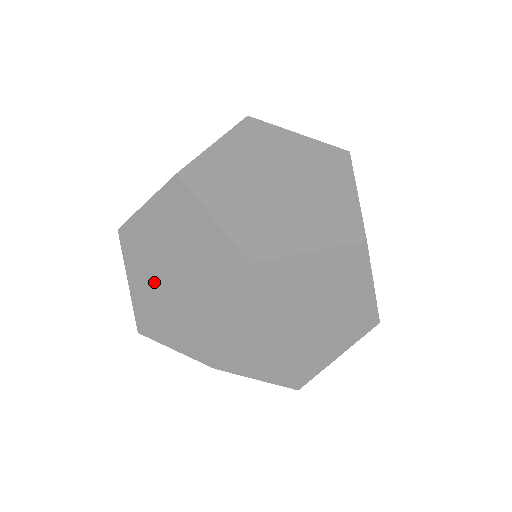
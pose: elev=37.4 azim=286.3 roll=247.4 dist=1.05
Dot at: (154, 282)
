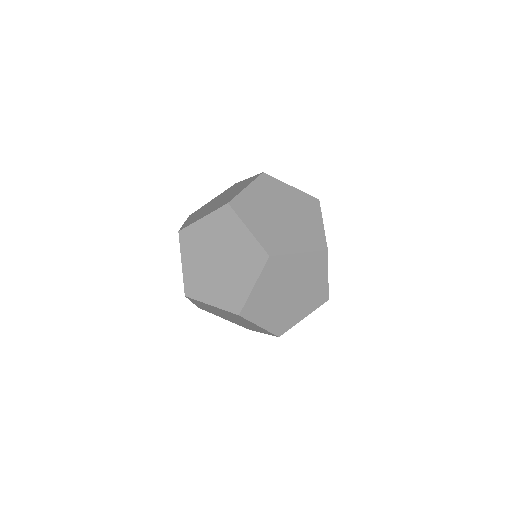
Dot at: (203, 211)
